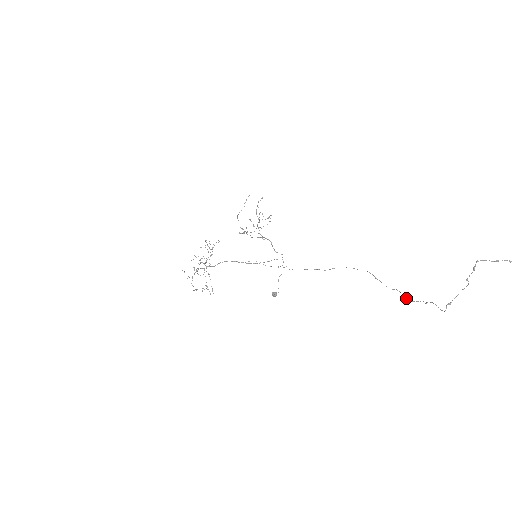
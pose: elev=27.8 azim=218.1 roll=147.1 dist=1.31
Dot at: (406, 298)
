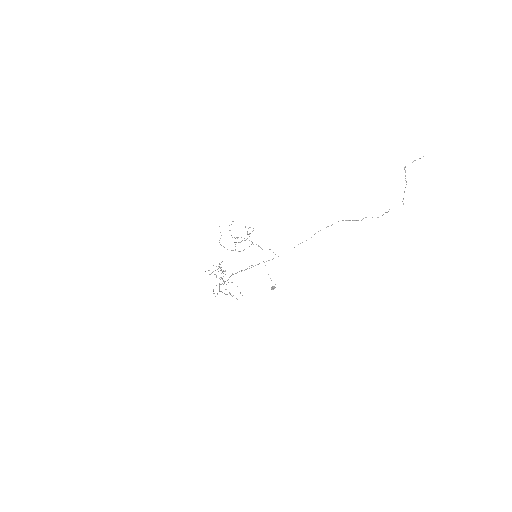
Dot at: occluded
